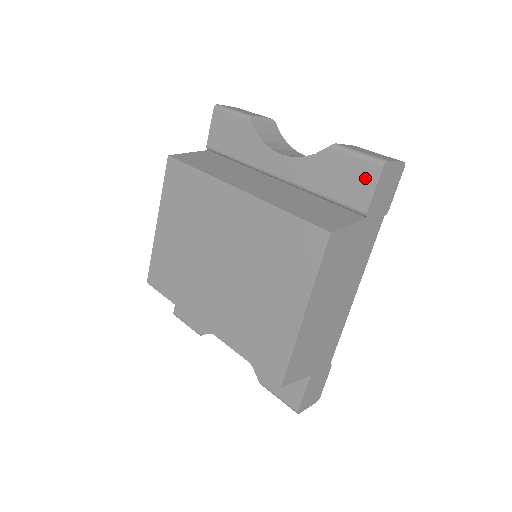
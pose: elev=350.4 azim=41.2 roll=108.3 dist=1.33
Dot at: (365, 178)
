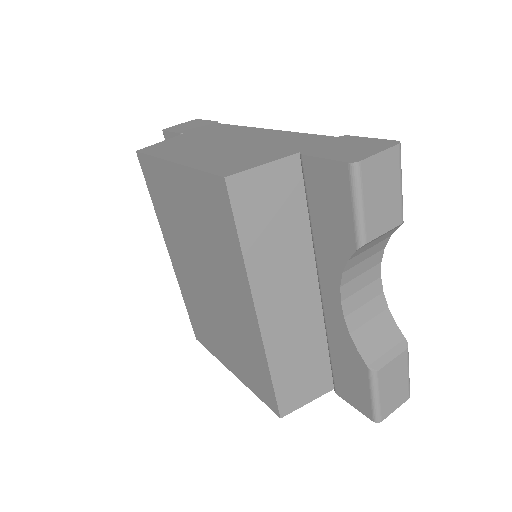
Dot at: (358, 401)
